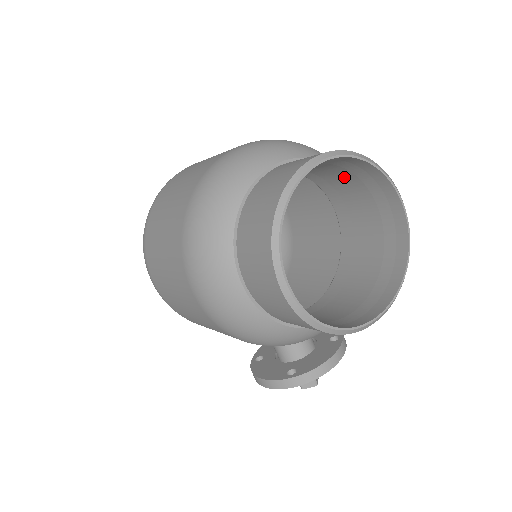
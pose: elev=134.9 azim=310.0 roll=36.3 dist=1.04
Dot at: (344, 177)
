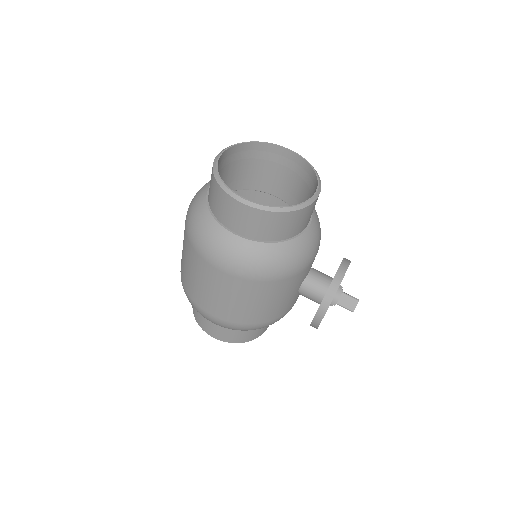
Dot at: (253, 166)
